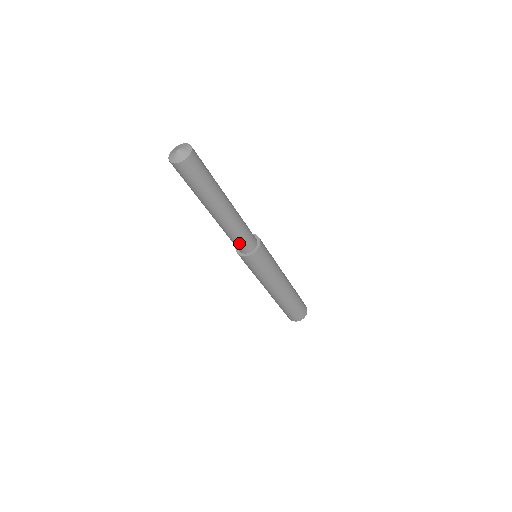
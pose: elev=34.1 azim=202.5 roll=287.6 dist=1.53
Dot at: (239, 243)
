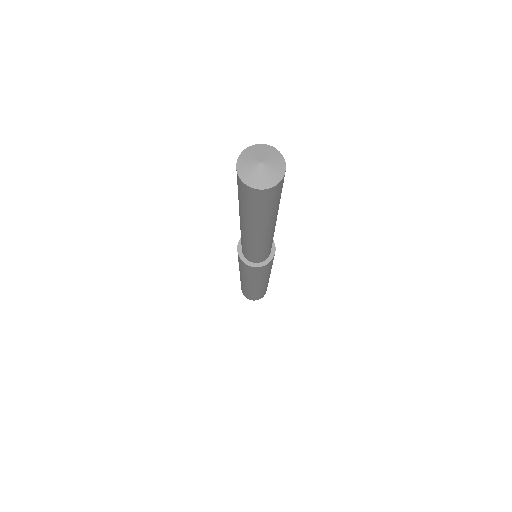
Dot at: (244, 249)
